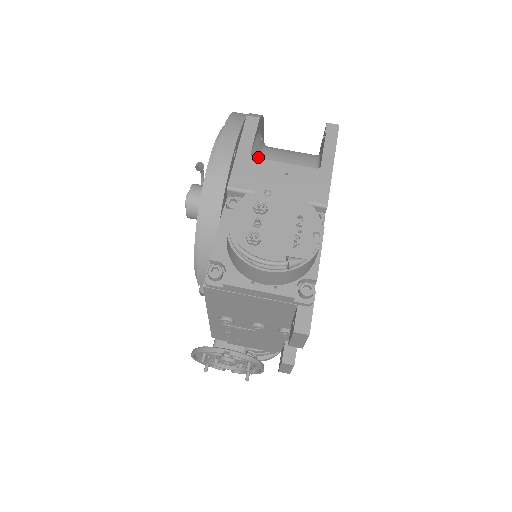
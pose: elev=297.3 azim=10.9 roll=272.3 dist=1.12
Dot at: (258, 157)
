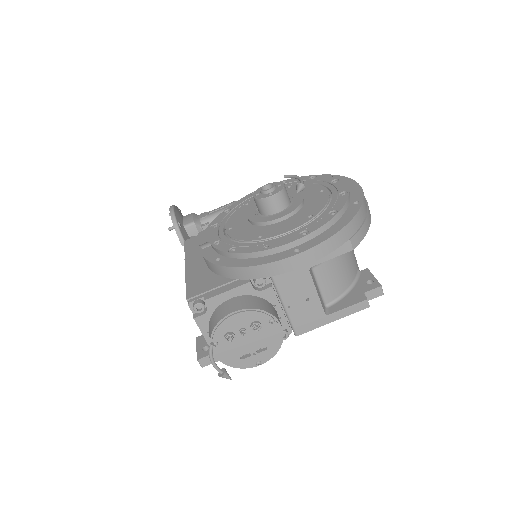
Dot at: occluded
